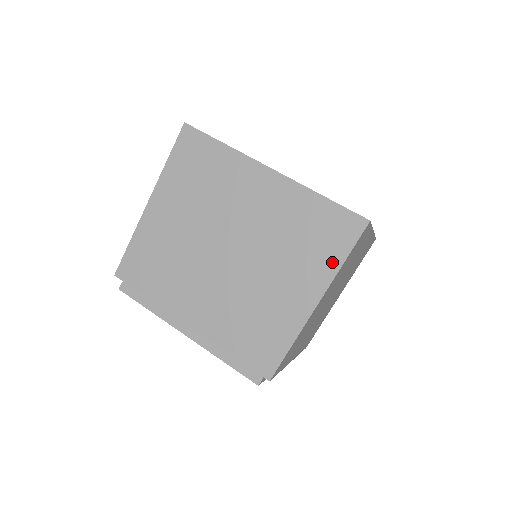
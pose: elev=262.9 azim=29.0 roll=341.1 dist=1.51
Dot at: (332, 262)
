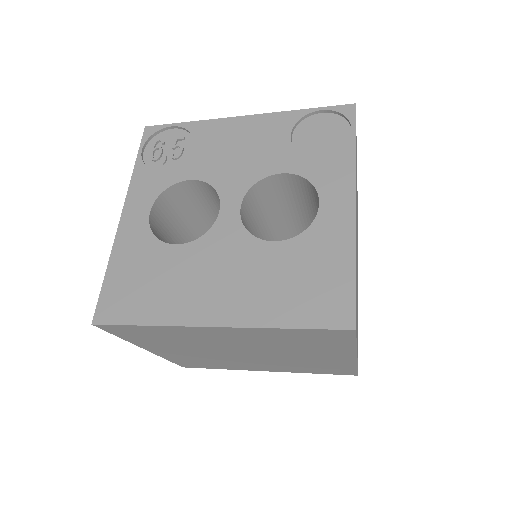
Dot at: (345, 347)
